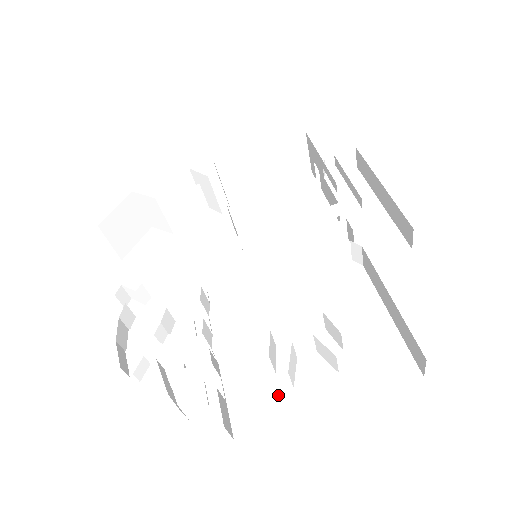
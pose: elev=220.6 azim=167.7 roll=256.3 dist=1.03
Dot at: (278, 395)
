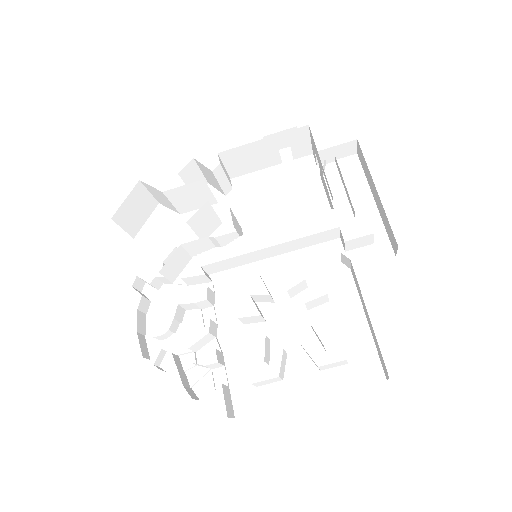
Dot at: (270, 385)
